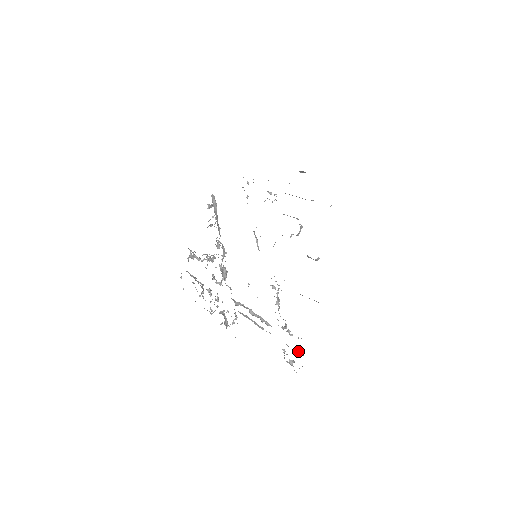
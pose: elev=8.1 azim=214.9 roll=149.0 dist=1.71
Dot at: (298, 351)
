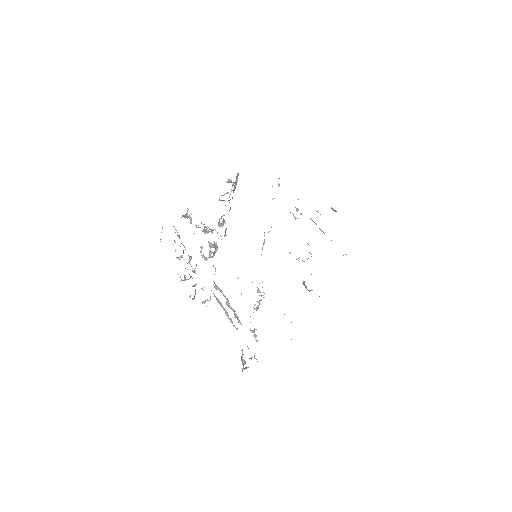
Dot at: occluded
